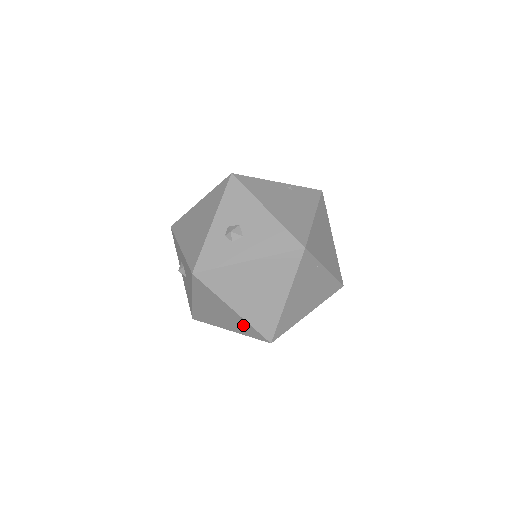
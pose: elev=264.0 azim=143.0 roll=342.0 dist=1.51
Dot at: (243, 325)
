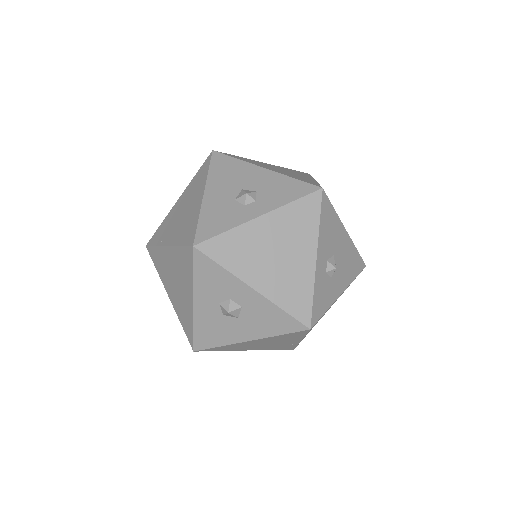
Dot at: (286, 346)
